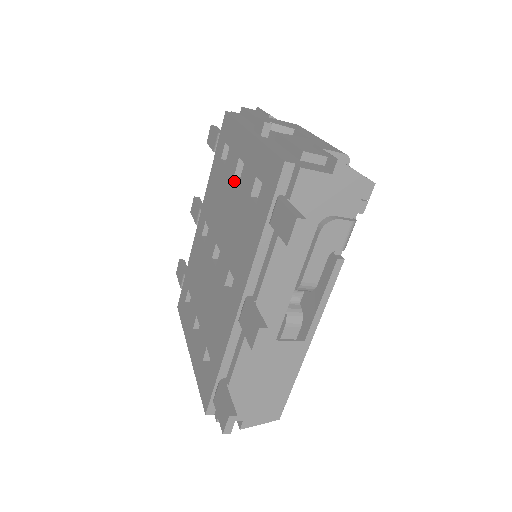
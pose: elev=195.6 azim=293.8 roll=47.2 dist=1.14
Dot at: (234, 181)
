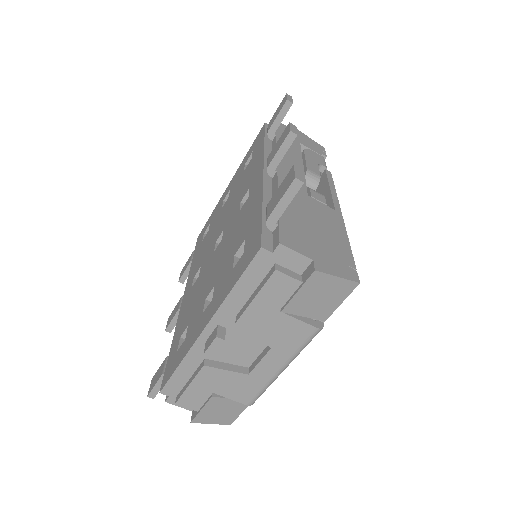
Dot at: (223, 206)
